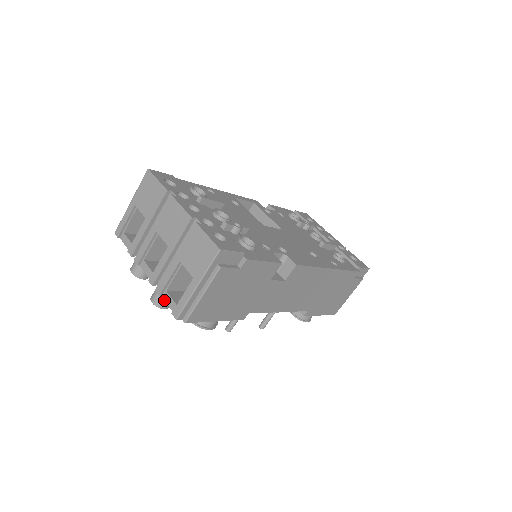
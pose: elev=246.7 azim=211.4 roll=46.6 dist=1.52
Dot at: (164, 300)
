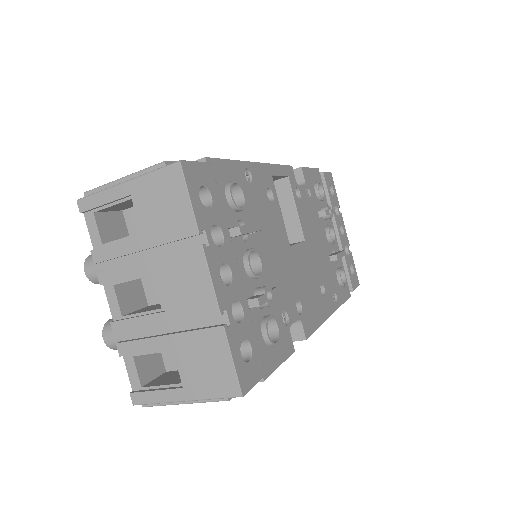
Dot at: (125, 364)
